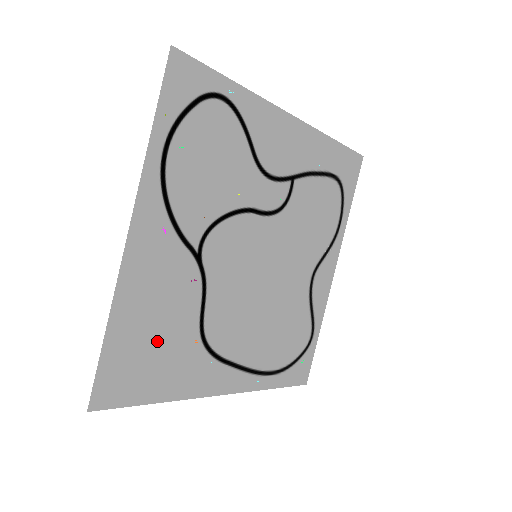
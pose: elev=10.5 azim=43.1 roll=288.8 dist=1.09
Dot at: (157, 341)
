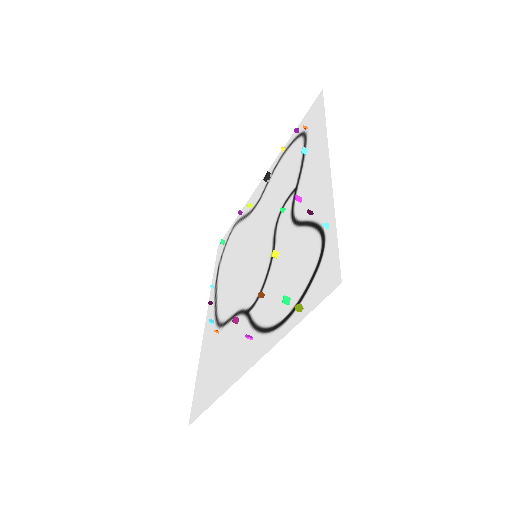
Dot at: (214, 364)
